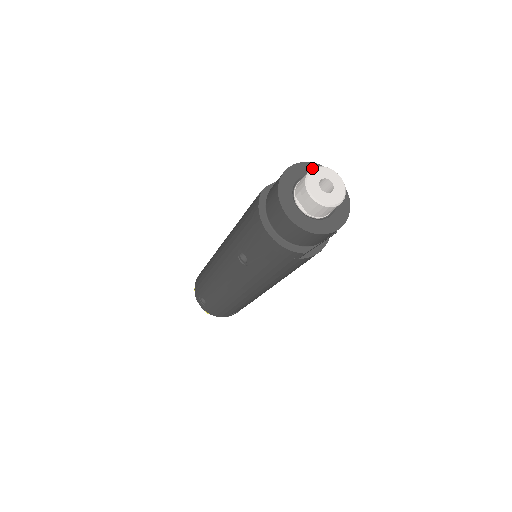
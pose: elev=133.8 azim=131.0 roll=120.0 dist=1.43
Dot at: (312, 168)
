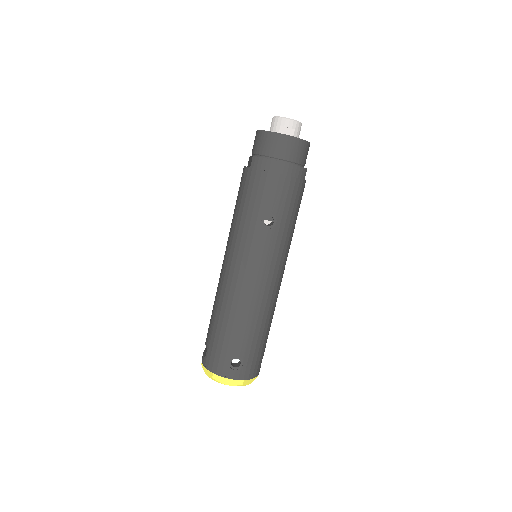
Dot at: (273, 117)
